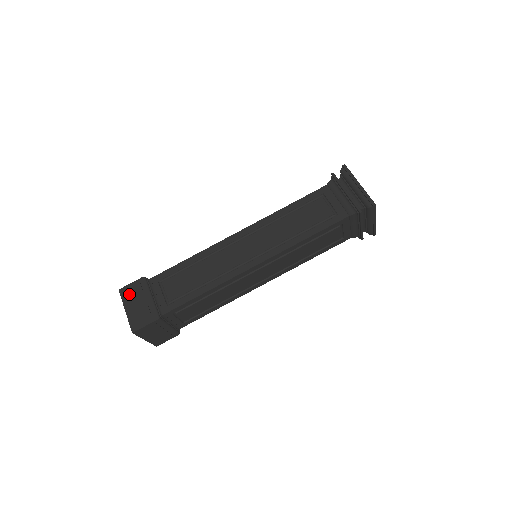
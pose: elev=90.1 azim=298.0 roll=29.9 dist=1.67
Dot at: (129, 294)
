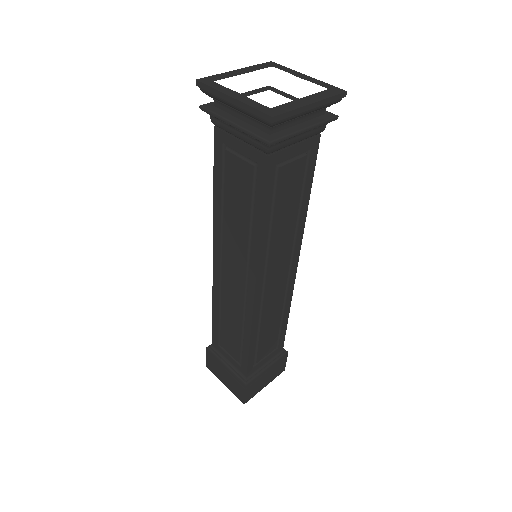
Dot at: (214, 369)
